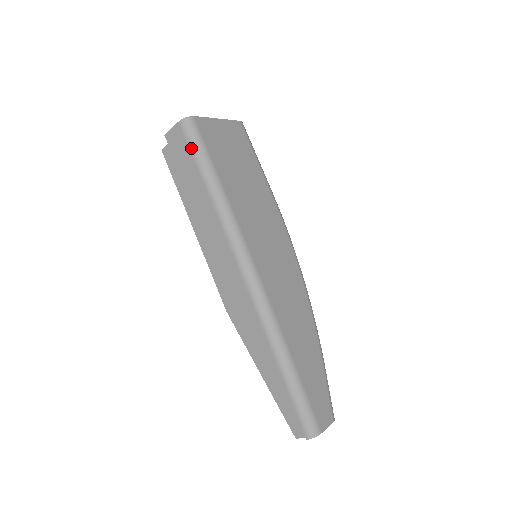
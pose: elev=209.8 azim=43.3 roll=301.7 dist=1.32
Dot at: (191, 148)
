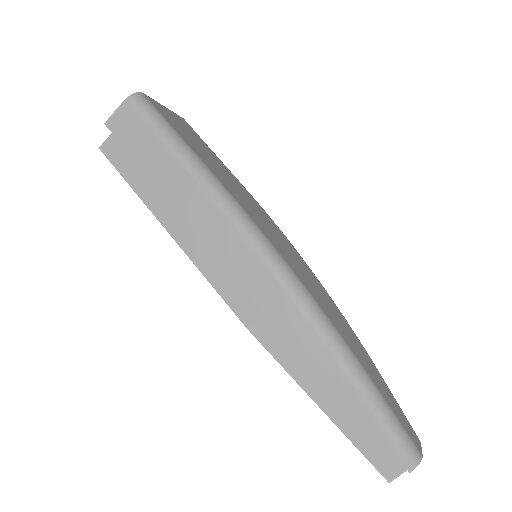
Dot at: (151, 125)
